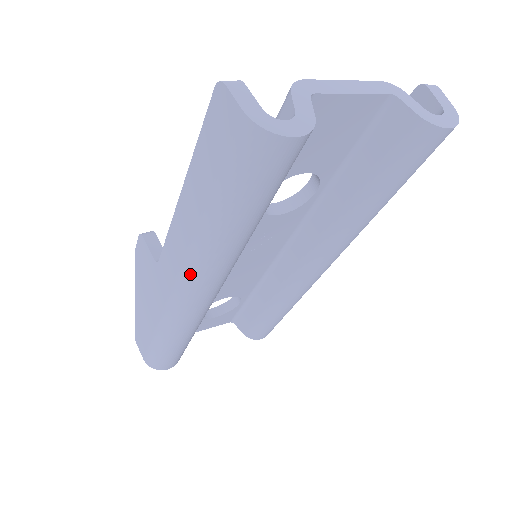
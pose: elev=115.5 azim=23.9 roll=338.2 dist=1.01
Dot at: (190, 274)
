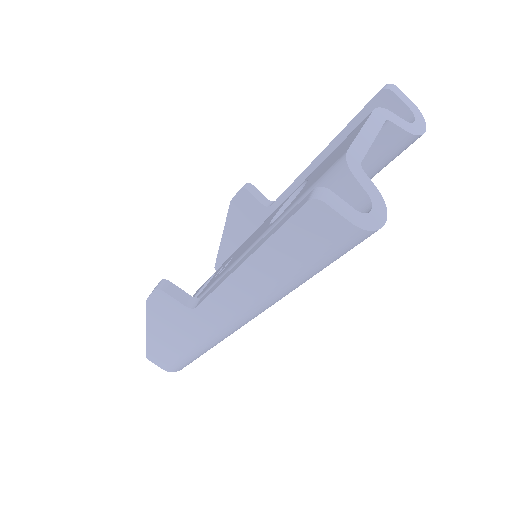
Dot at: (249, 315)
